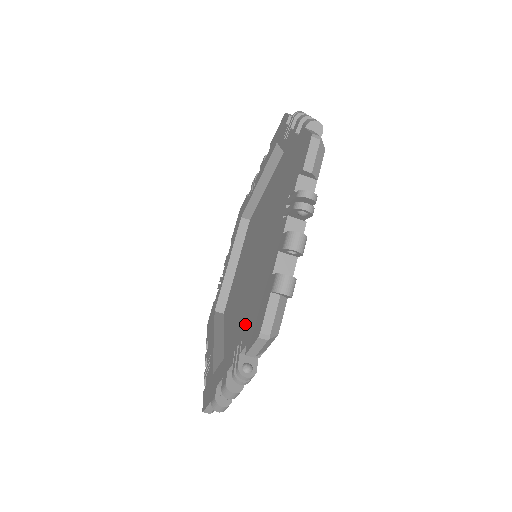
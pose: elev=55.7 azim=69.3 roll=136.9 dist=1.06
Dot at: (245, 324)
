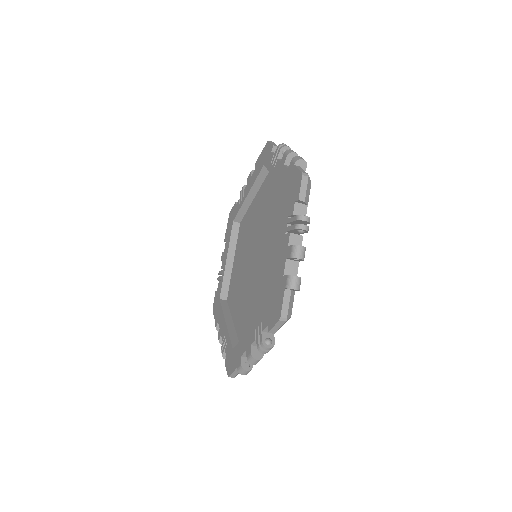
Dot at: (256, 309)
